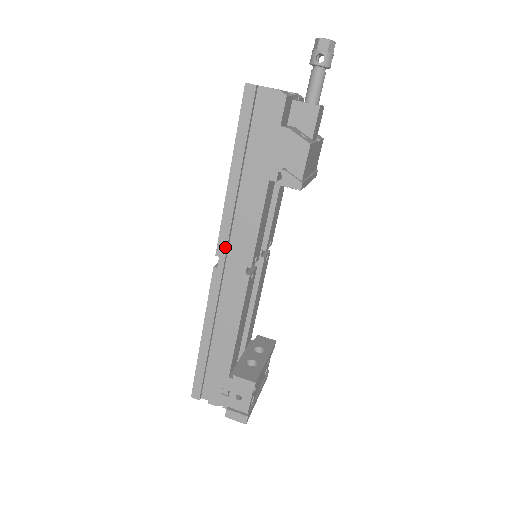
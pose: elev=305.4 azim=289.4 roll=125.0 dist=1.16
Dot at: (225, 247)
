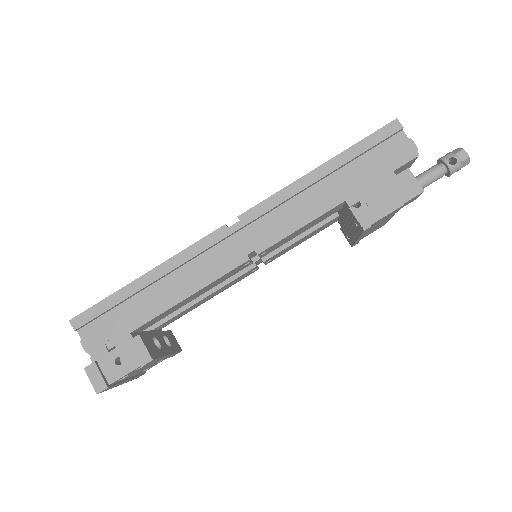
Dot at: (253, 217)
